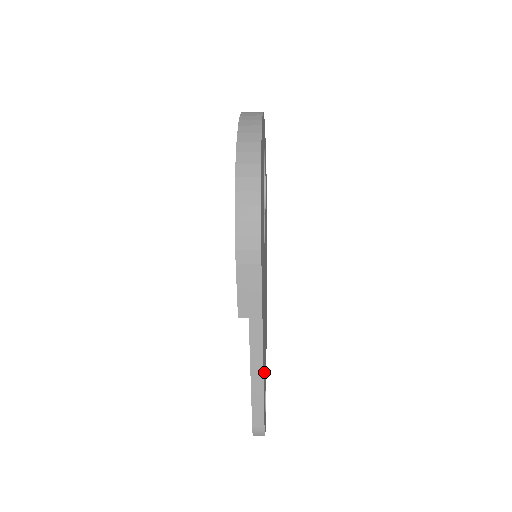
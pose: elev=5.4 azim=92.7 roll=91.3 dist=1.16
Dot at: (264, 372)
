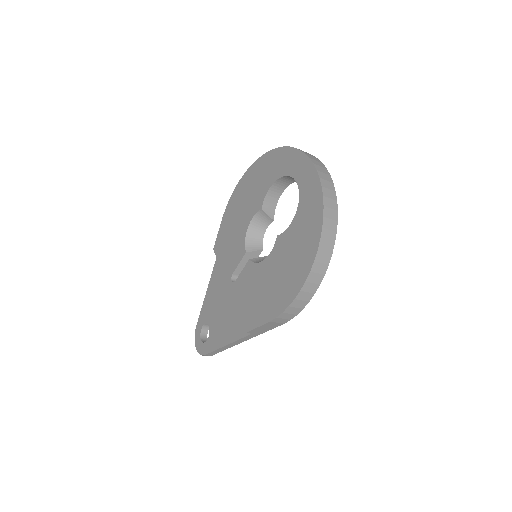
Dot at: occluded
